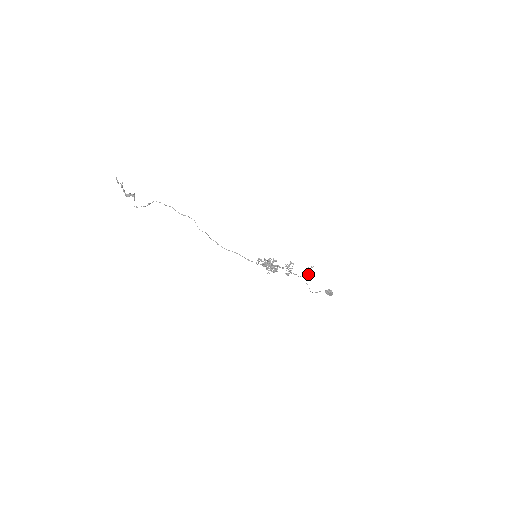
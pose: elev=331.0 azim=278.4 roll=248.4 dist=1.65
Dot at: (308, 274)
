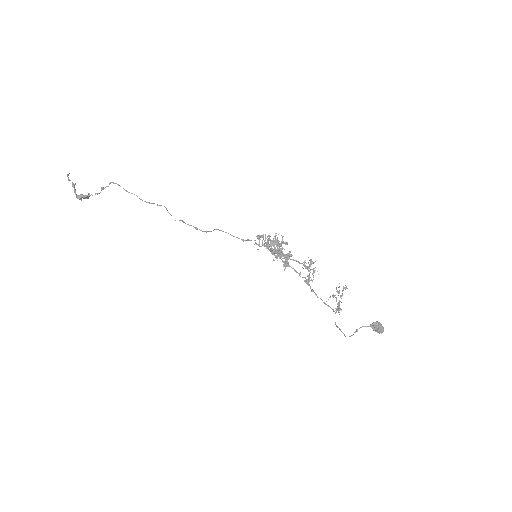
Dot at: (339, 306)
